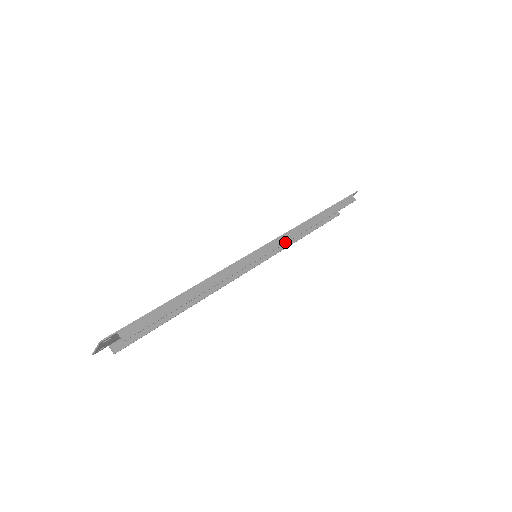
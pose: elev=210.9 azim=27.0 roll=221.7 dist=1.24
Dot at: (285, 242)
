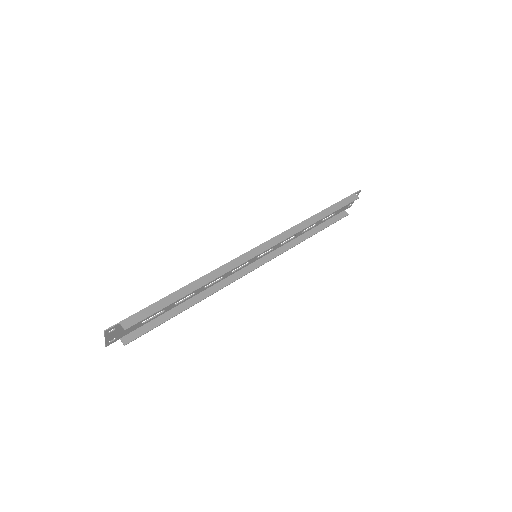
Dot at: (282, 240)
